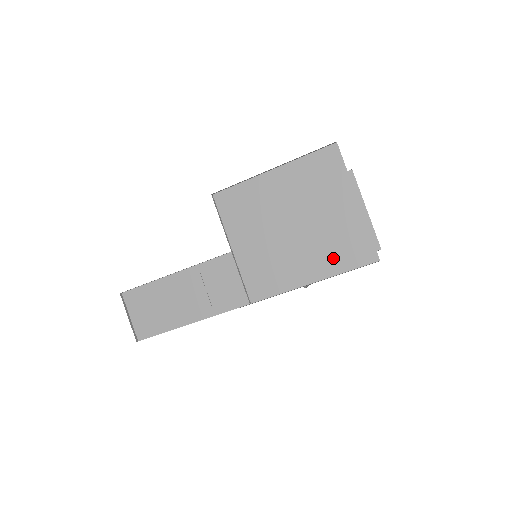
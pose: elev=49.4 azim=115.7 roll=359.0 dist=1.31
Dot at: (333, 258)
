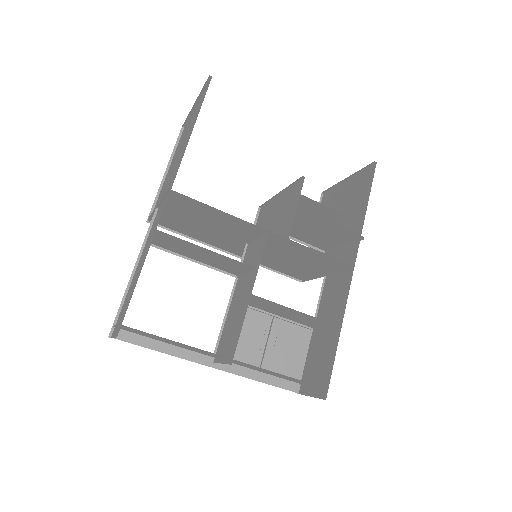
Dot at: occluded
